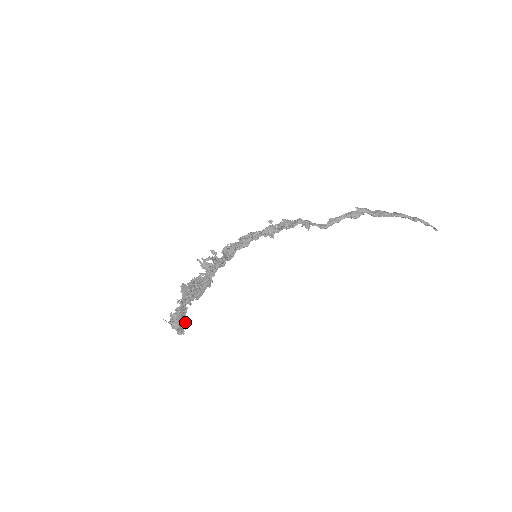
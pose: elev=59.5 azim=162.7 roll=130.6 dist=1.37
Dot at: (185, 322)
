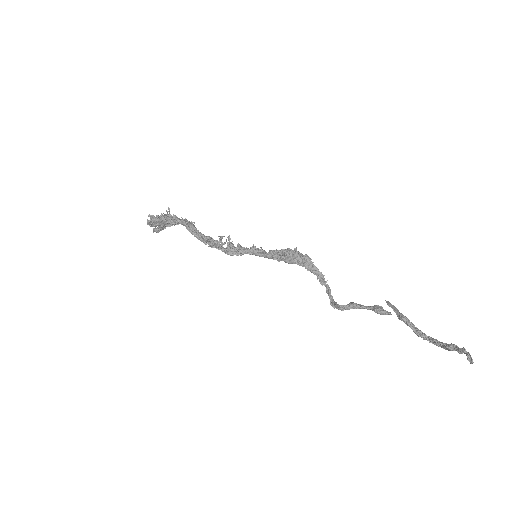
Dot at: (161, 221)
